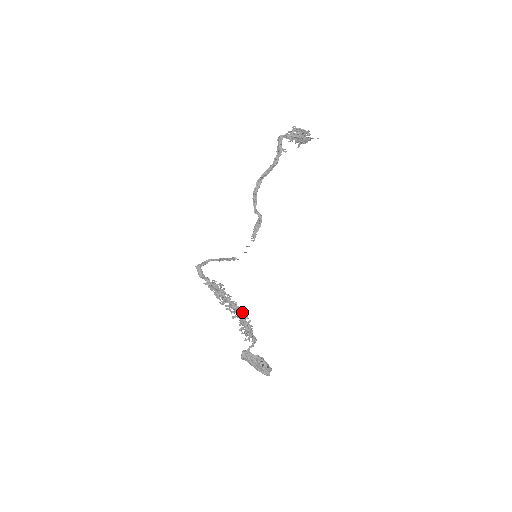
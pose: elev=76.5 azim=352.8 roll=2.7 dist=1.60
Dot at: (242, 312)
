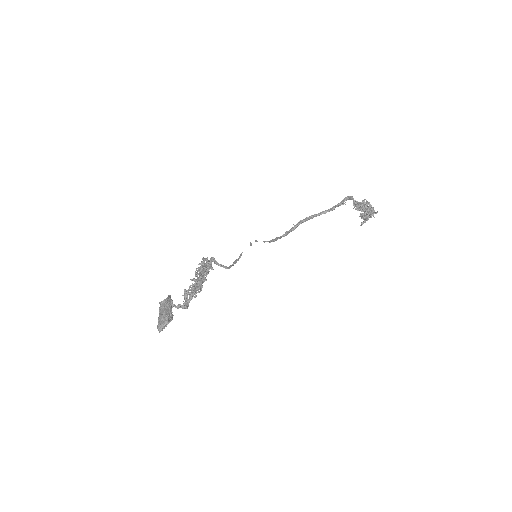
Dot at: (202, 282)
